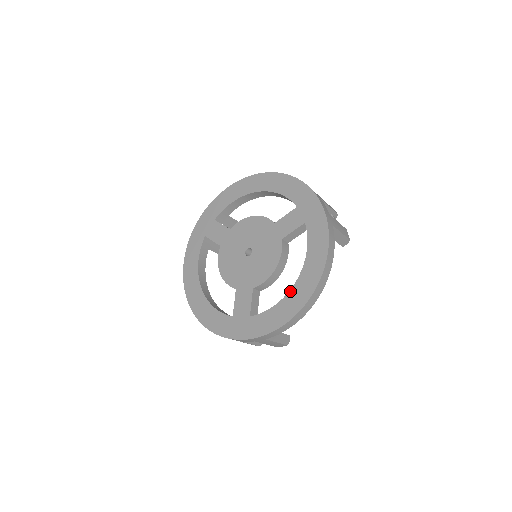
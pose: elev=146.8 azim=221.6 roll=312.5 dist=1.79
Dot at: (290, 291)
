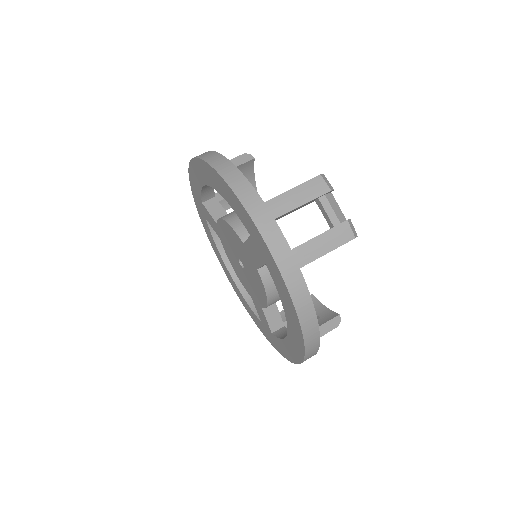
Dot at: (287, 336)
